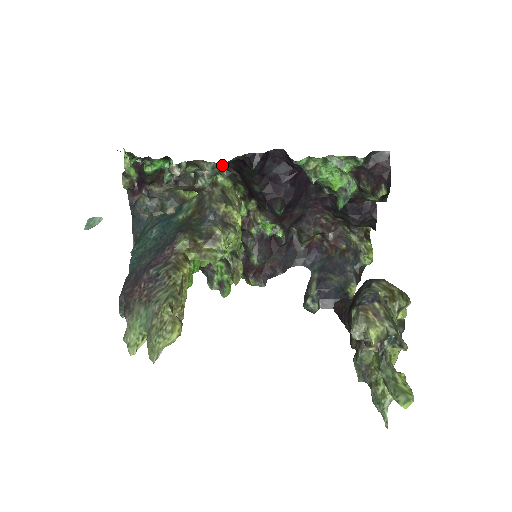
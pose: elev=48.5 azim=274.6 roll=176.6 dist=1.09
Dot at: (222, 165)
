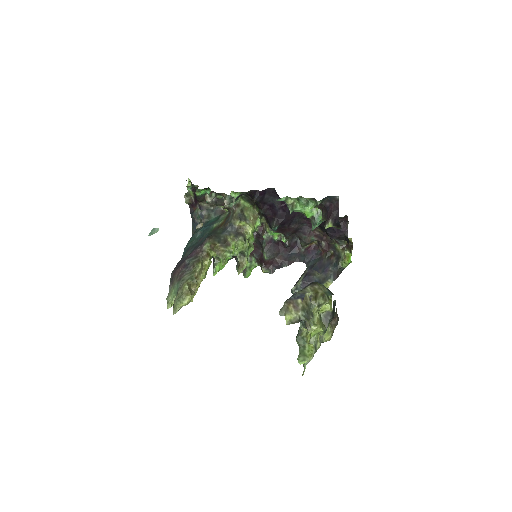
Dot at: (234, 198)
